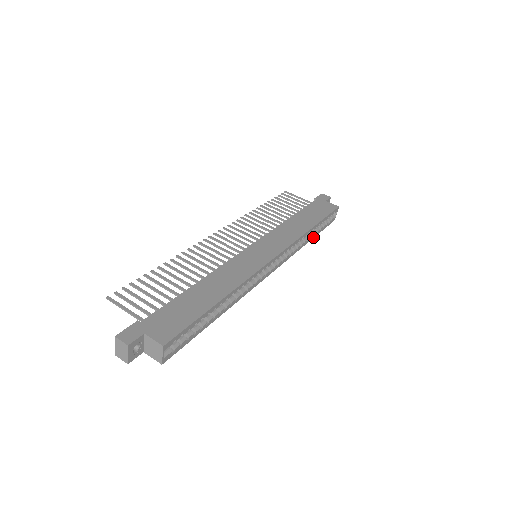
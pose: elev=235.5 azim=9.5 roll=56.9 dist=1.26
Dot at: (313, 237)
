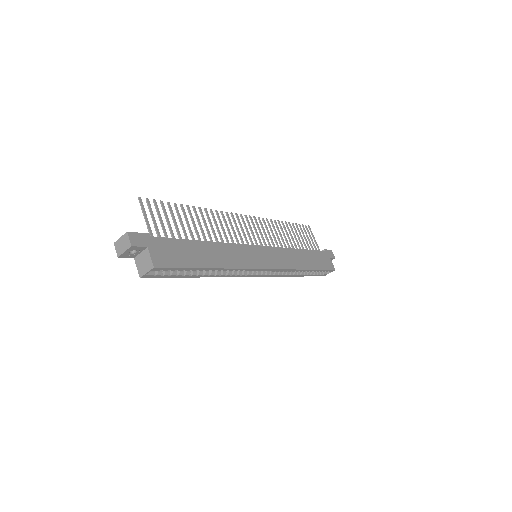
Dot at: (301, 276)
